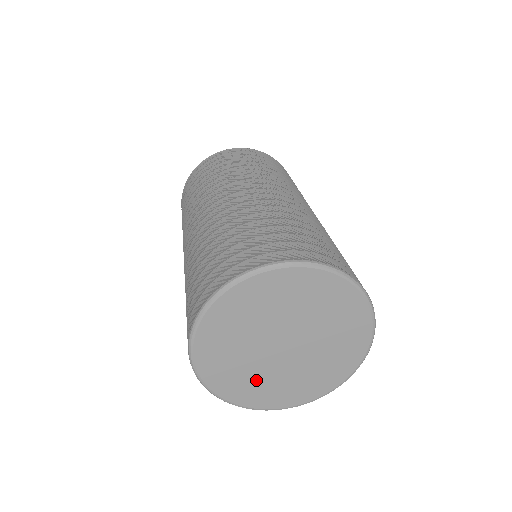
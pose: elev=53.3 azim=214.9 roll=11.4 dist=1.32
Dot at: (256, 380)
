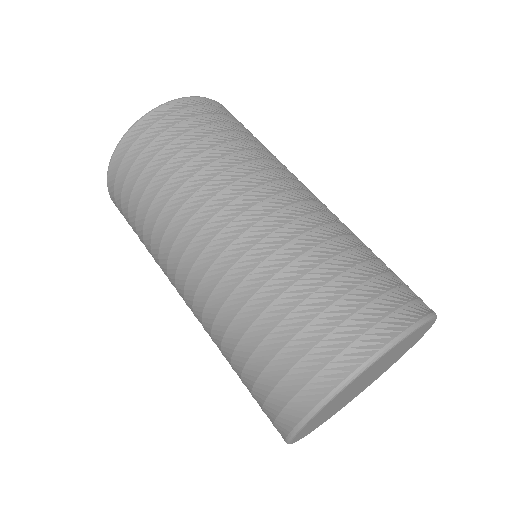
Dot at: (328, 415)
